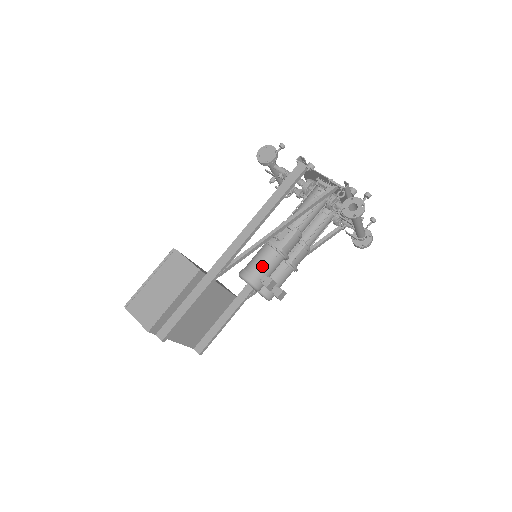
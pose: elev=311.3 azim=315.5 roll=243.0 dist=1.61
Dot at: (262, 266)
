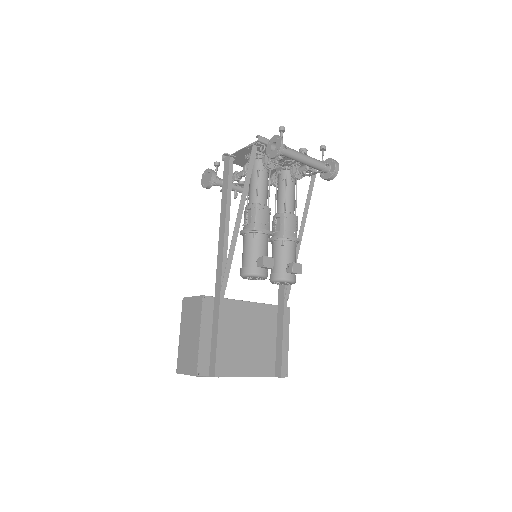
Dot at: (249, 254)
